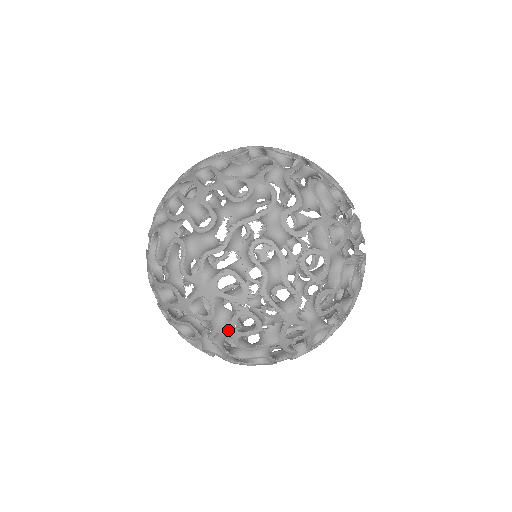
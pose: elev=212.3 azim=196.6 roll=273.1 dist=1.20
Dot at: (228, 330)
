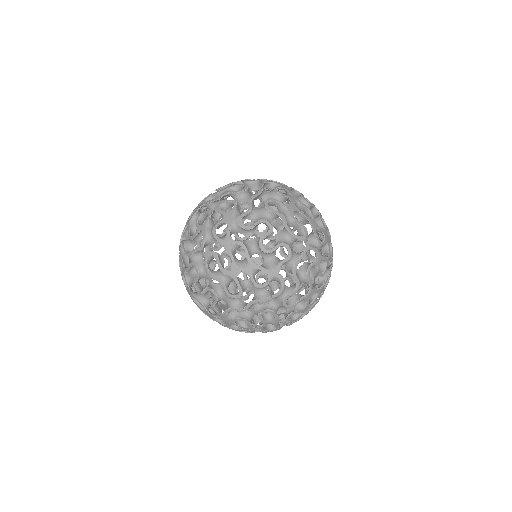
Dot at: occluded
